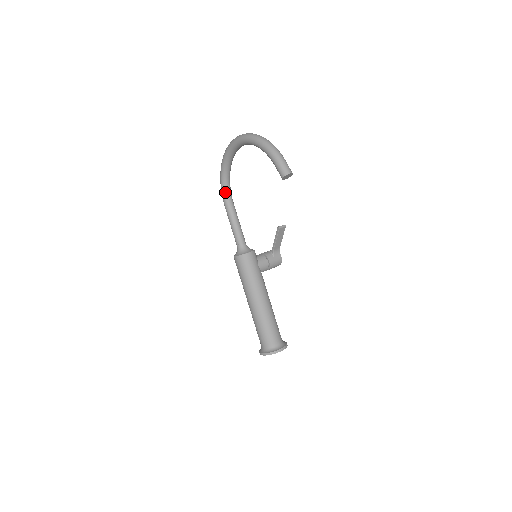
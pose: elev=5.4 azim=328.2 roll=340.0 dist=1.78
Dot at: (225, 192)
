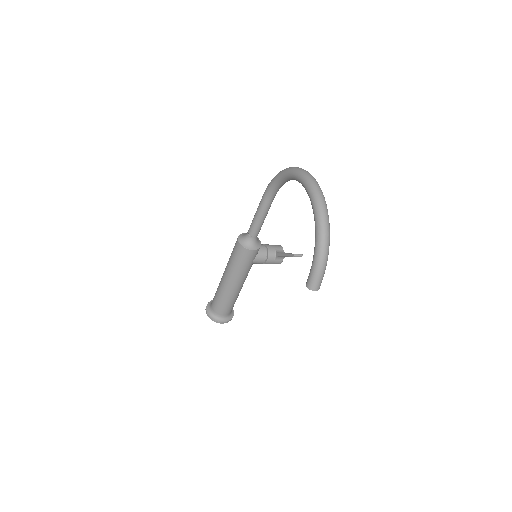
Dot at: (272, 189)
